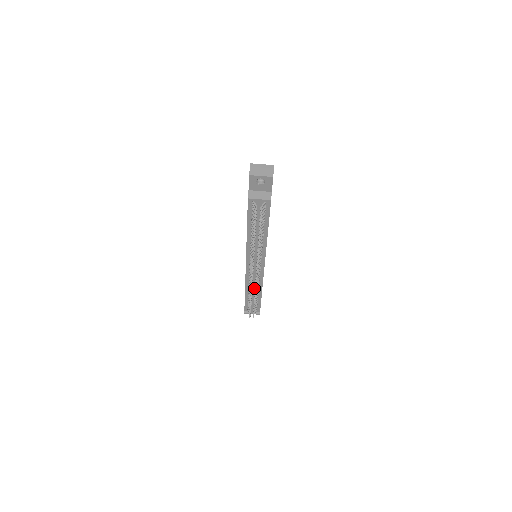
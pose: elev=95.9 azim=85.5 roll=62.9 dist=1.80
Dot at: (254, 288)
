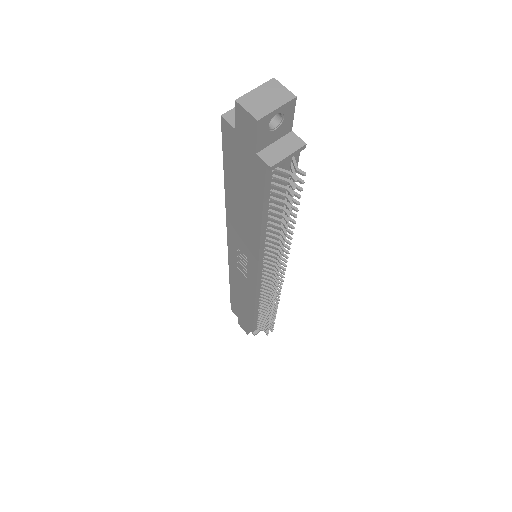
Dot at: occluded
